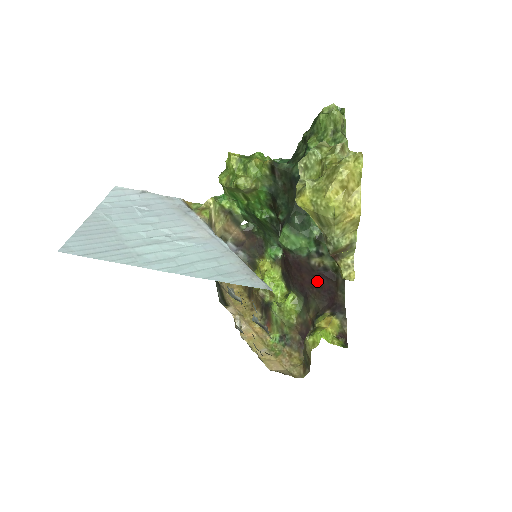
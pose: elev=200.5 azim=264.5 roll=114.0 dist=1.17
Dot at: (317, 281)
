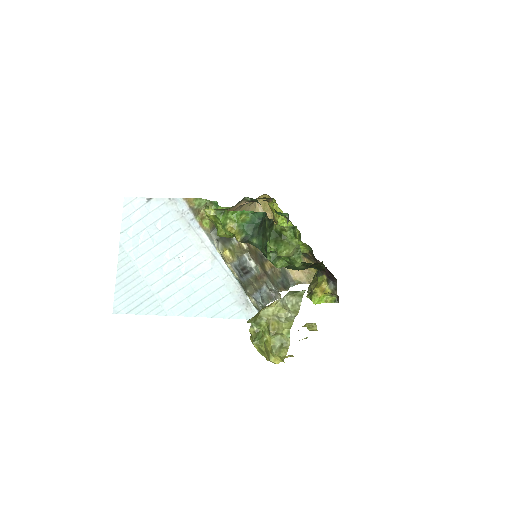
Dot at: occluded
